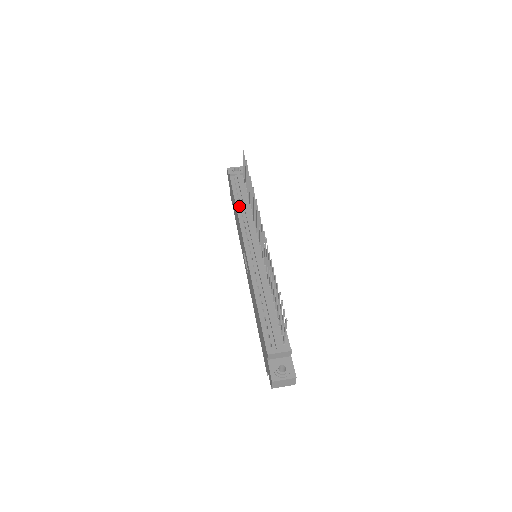
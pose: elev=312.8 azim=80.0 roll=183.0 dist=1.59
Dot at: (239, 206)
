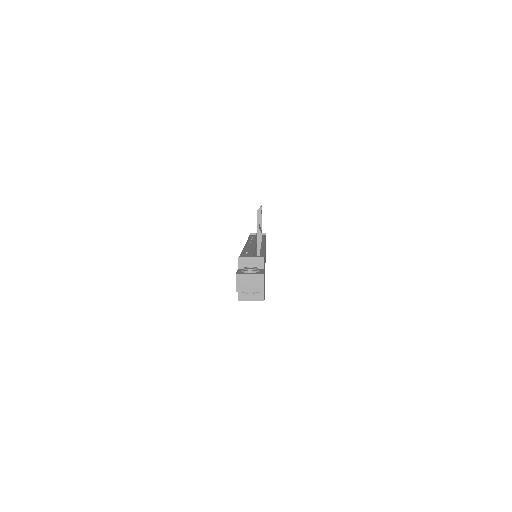
Dot at: (251, 239)
